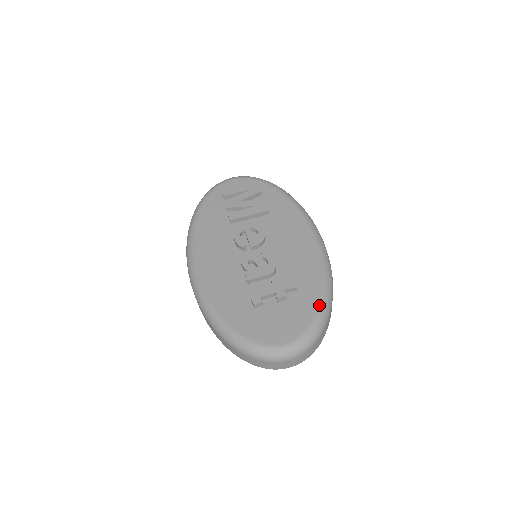
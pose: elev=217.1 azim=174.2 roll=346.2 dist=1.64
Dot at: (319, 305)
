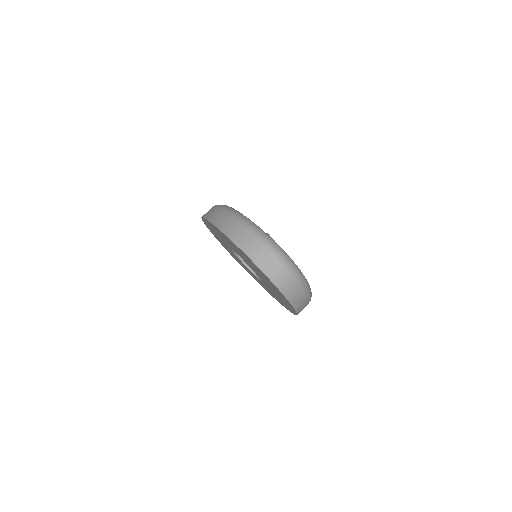
Dot at: occluded
